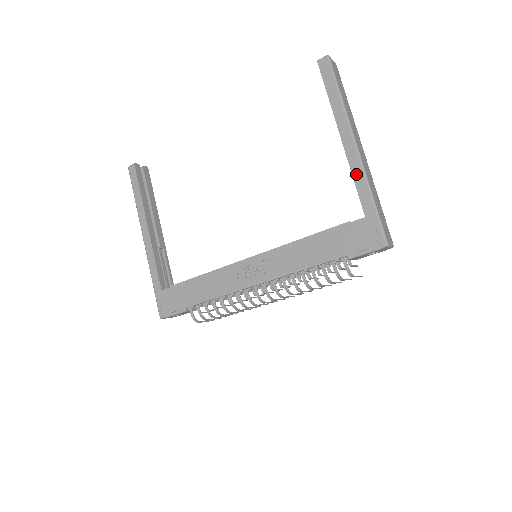
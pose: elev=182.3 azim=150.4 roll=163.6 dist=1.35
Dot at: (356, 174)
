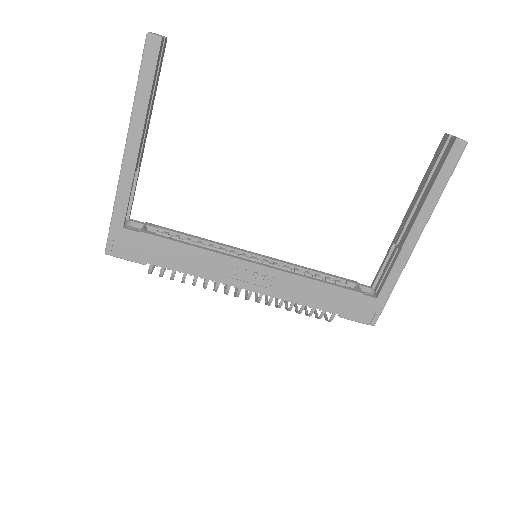
Dot at: (398, 264)
